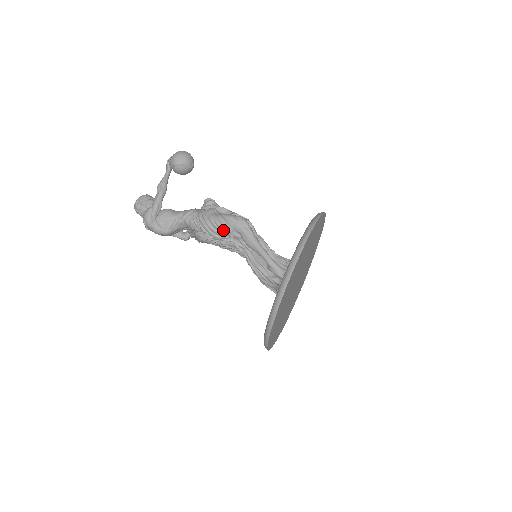
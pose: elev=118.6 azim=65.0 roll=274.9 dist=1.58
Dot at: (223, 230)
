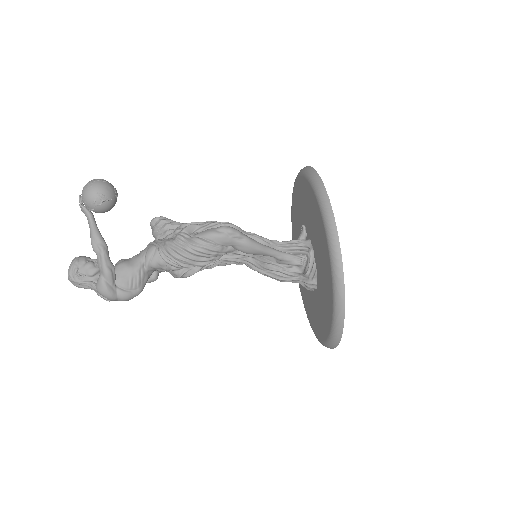
Dot at: (211, 254)
